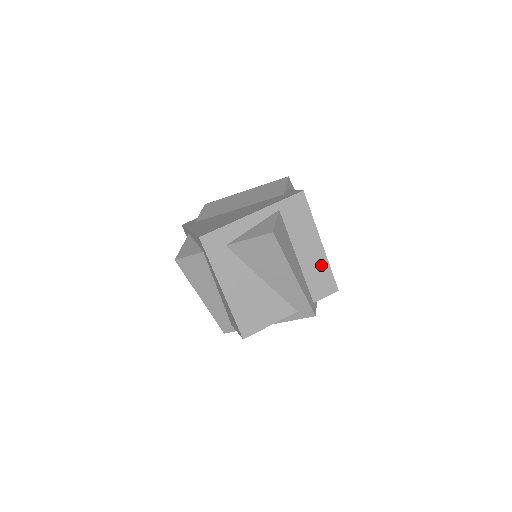
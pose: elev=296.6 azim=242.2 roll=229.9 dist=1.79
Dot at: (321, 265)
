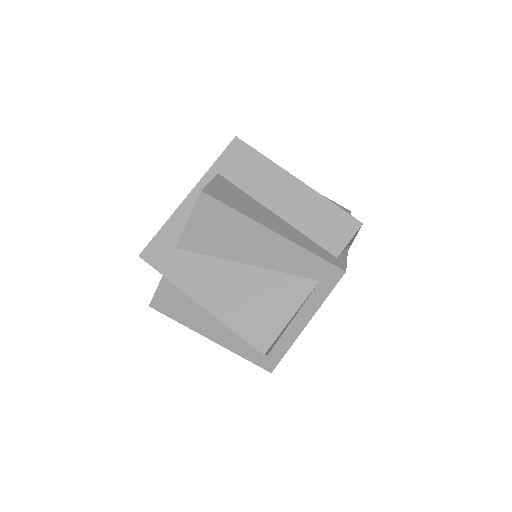
Dot at: (315, 205)
